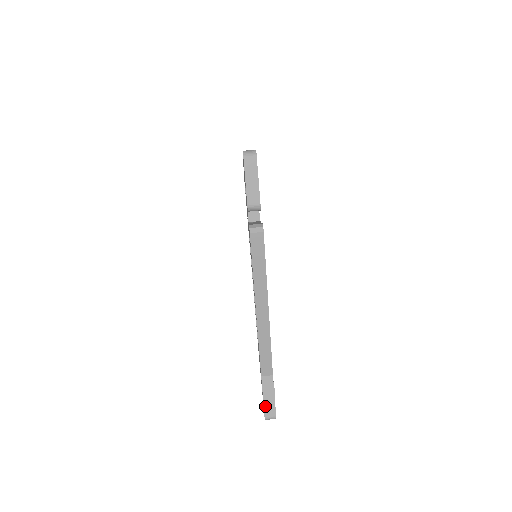
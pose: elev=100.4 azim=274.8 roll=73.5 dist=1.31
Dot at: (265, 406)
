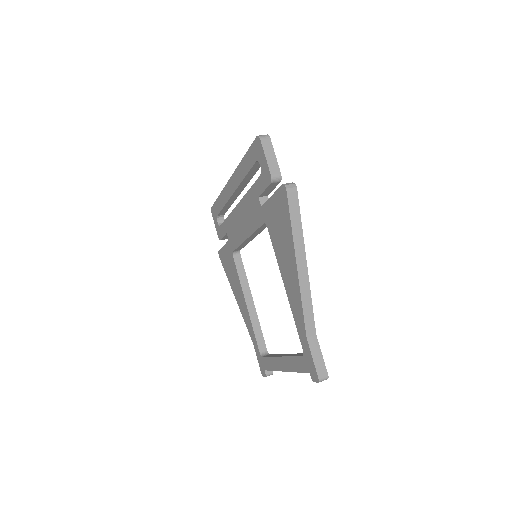
Dot at: (316, 367)
